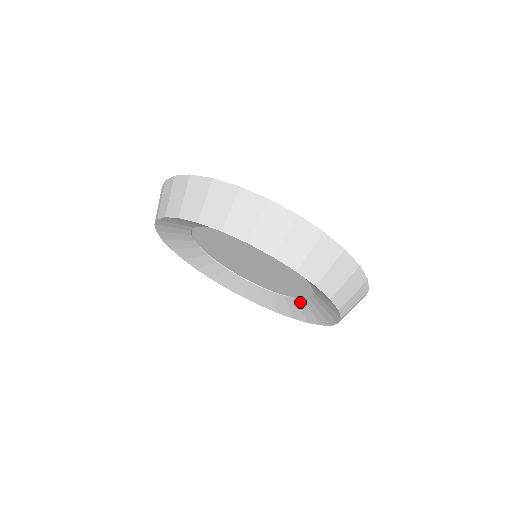
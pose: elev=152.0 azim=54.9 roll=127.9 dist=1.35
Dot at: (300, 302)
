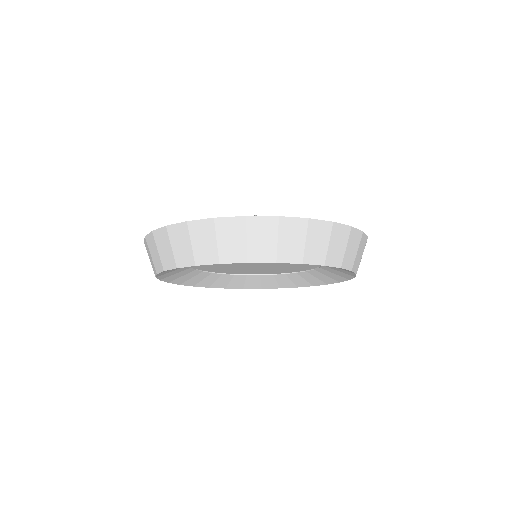
Dot at: (292, 275)
